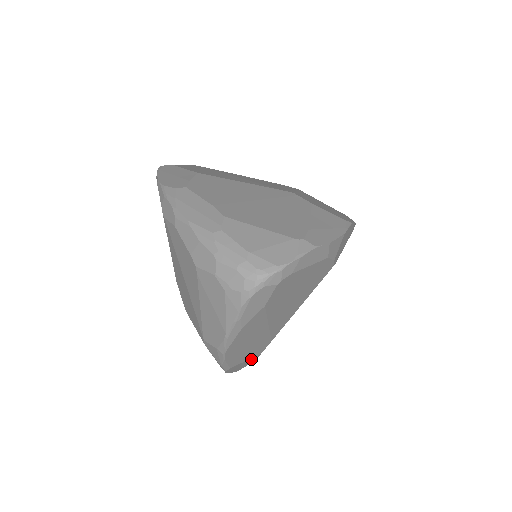
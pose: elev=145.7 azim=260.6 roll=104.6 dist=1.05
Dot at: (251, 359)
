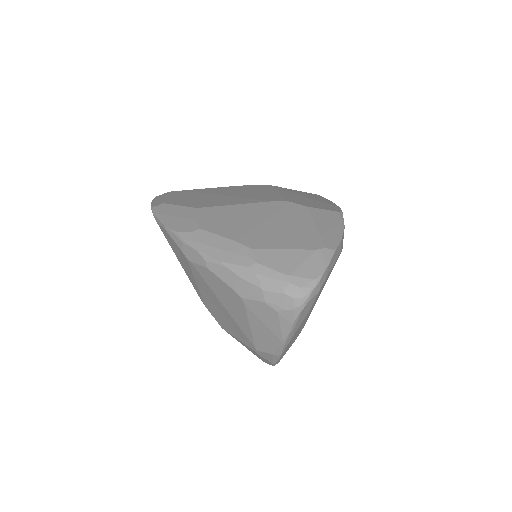
Dot at: occluded
